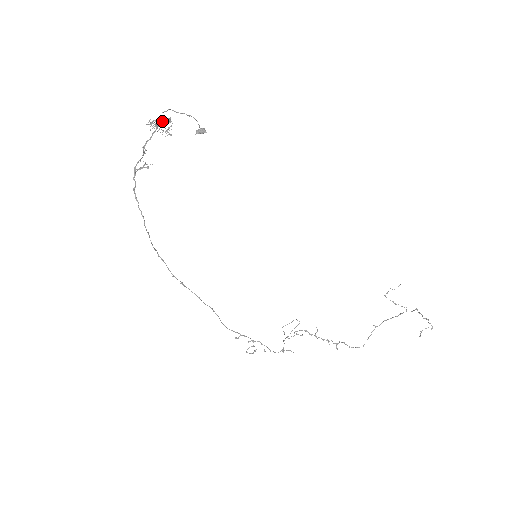
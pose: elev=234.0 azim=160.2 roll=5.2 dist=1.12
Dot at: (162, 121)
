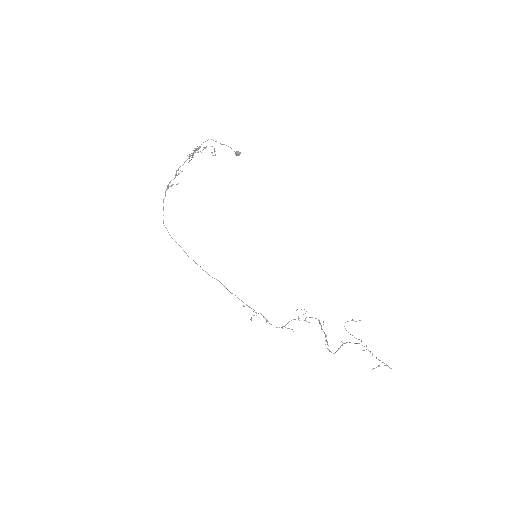
Dot at: (193, 153)
